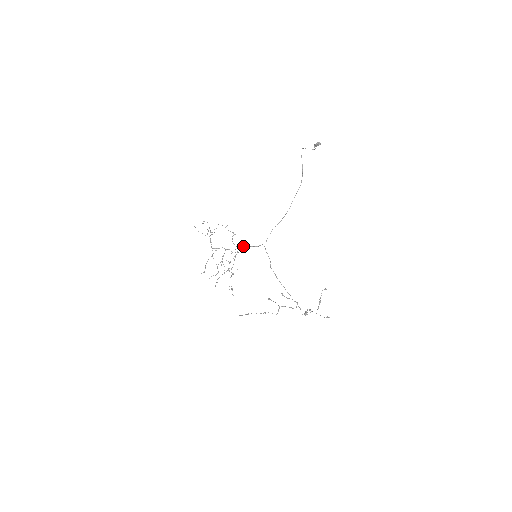
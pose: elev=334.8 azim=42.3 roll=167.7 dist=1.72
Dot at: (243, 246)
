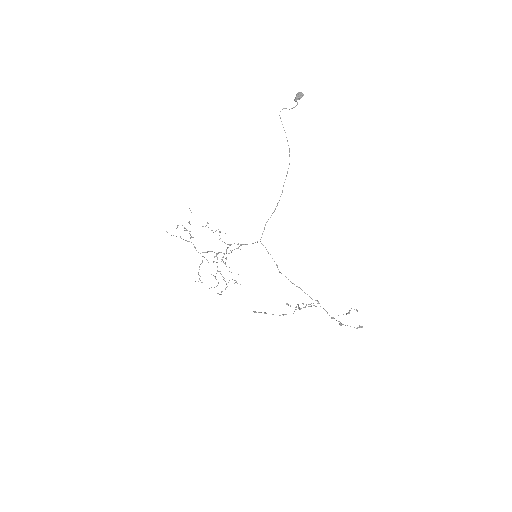
Dot at: occluded
